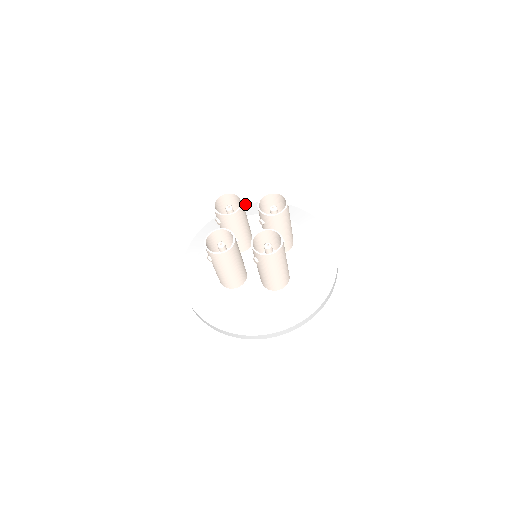
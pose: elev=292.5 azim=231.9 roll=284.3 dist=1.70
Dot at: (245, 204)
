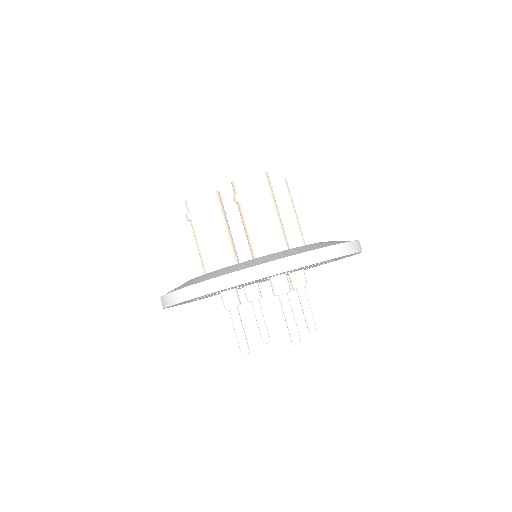
Dot at: occluded
